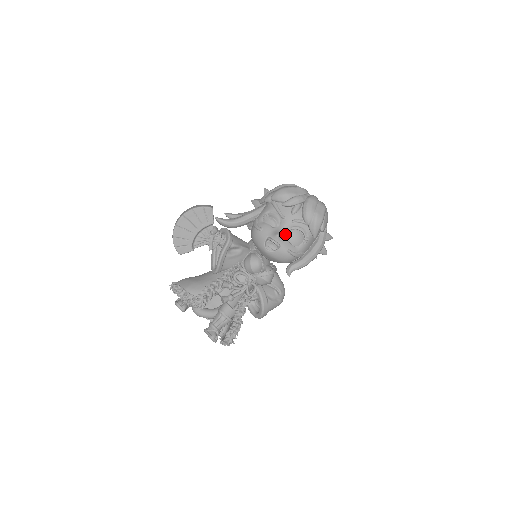
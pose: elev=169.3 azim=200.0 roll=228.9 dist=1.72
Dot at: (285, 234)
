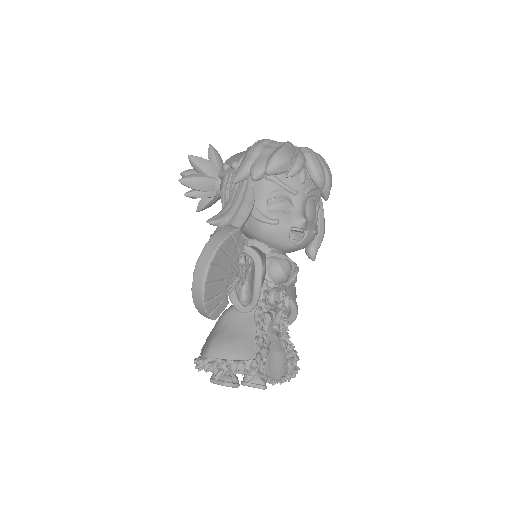
Dot at: (304, 213)
